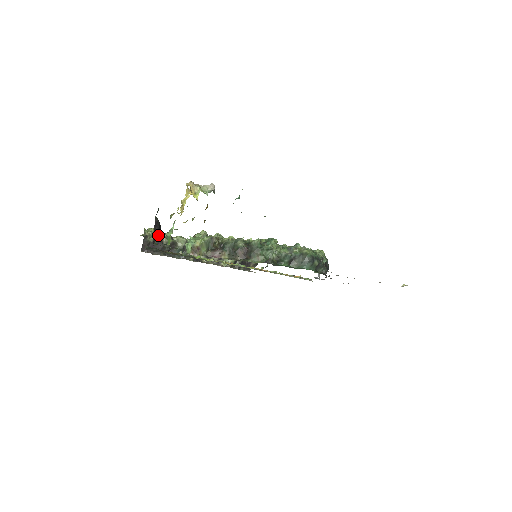
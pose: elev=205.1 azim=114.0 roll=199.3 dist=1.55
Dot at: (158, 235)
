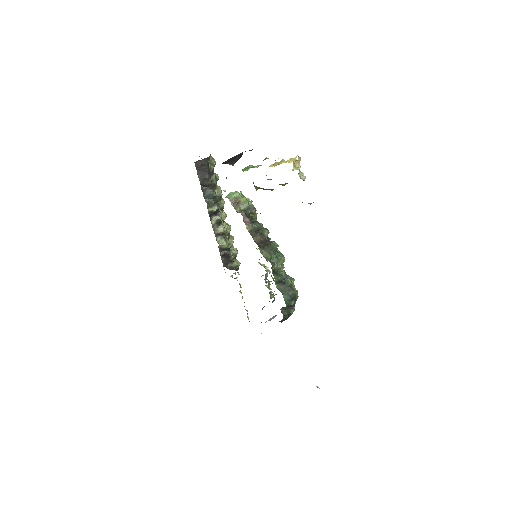
Dot at: (232, 162)
